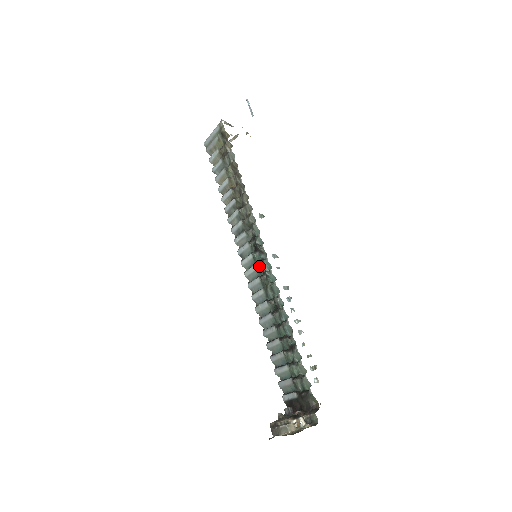
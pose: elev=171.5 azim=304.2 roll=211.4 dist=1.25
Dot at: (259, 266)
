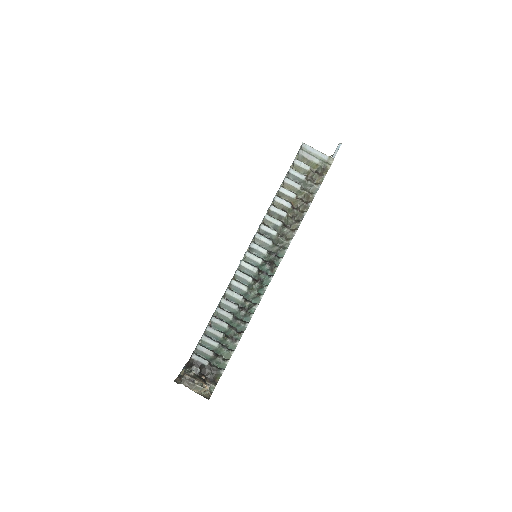
Dot at: (261, 274)
